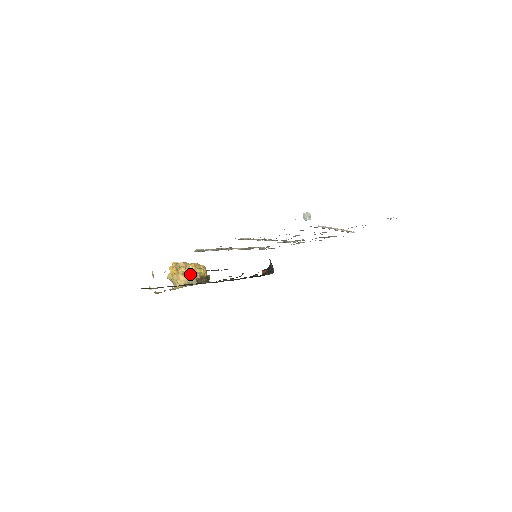
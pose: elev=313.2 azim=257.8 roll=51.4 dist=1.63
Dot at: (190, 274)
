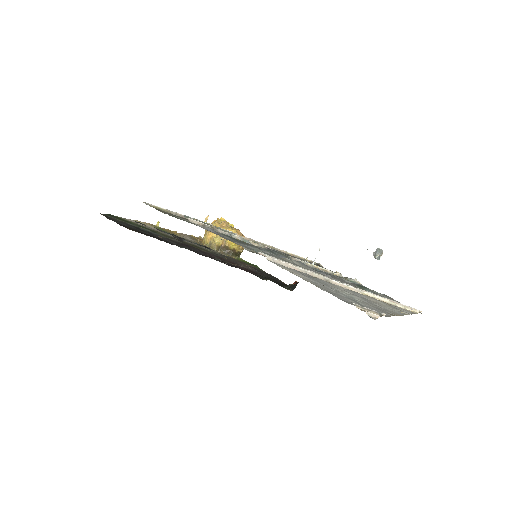
Dot at: (217, 236)
